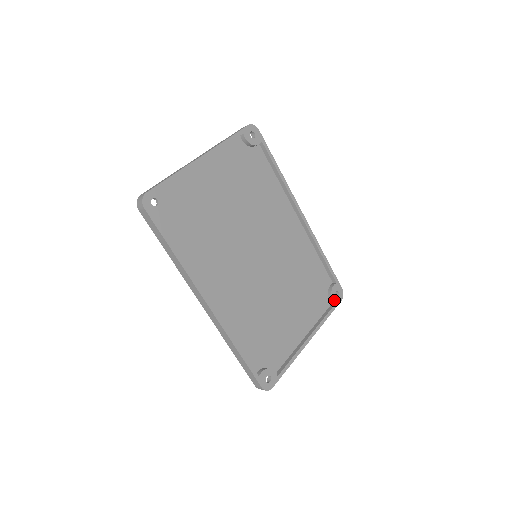
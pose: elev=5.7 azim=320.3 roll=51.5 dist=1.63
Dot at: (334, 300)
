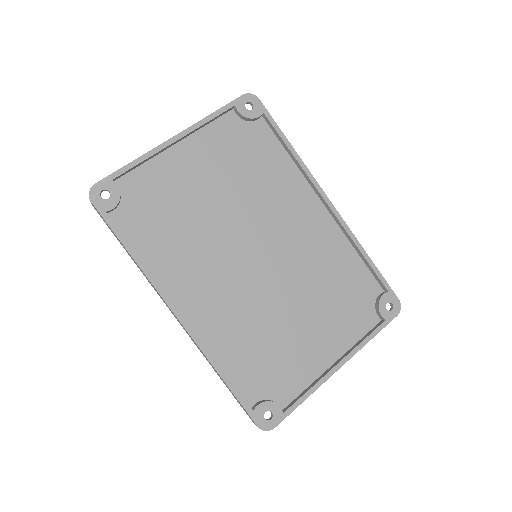
Dot at: (384, 315)
